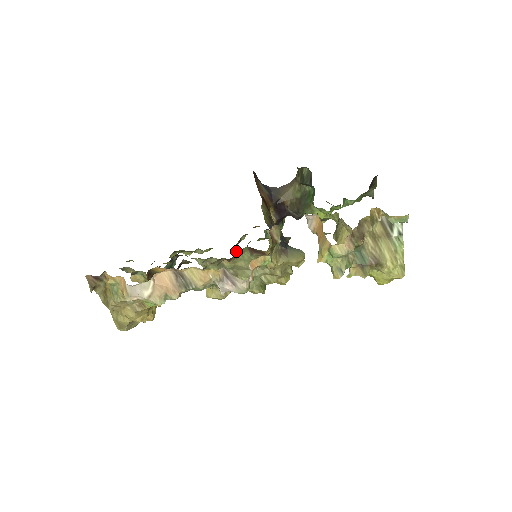
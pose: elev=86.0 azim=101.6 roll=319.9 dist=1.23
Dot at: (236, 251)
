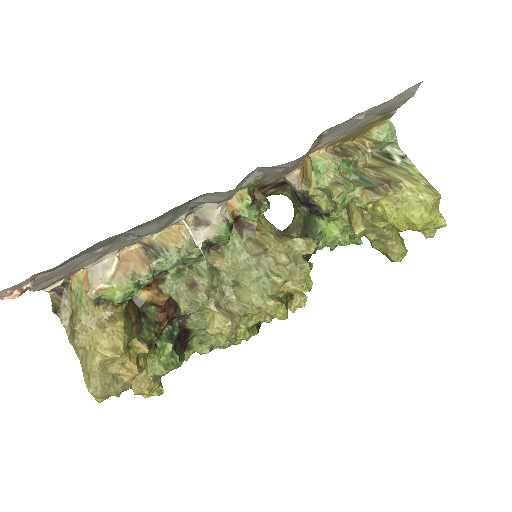
Dot at: occluded
